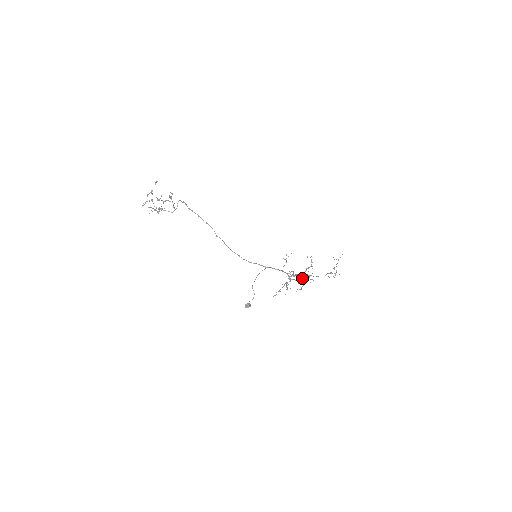
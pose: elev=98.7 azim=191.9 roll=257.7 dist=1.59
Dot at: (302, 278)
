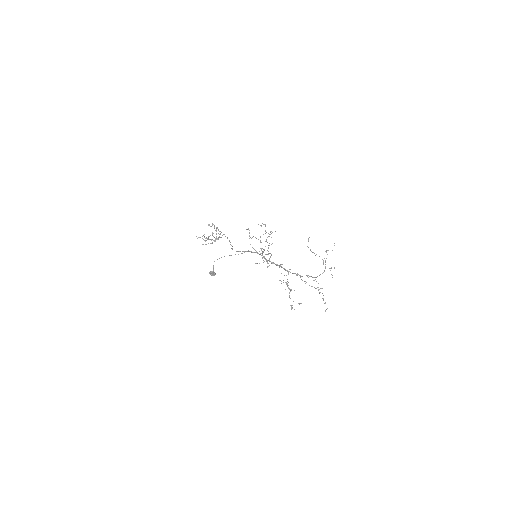
Dot at: (261, 249)
